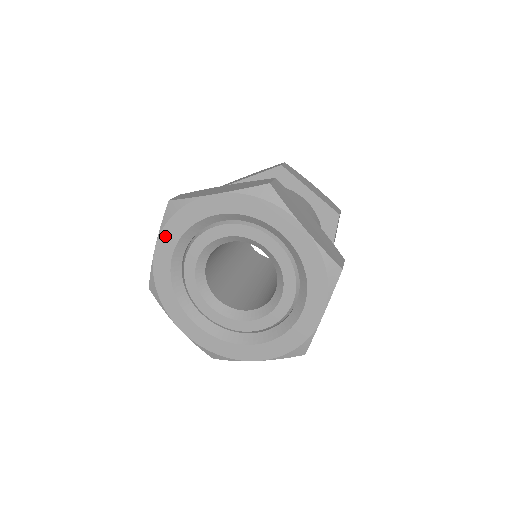
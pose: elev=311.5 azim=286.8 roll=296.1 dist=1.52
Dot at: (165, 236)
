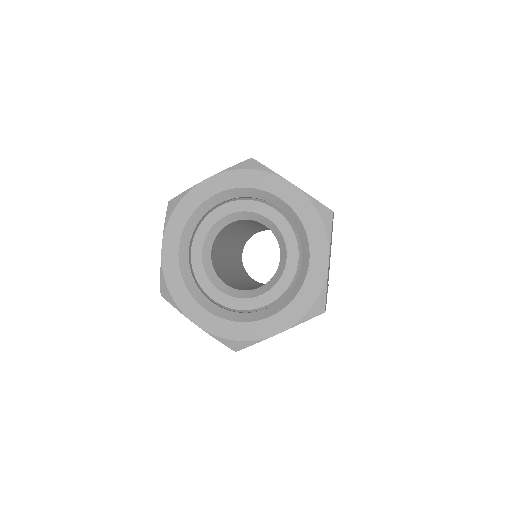
Dot at: (225, 177)
